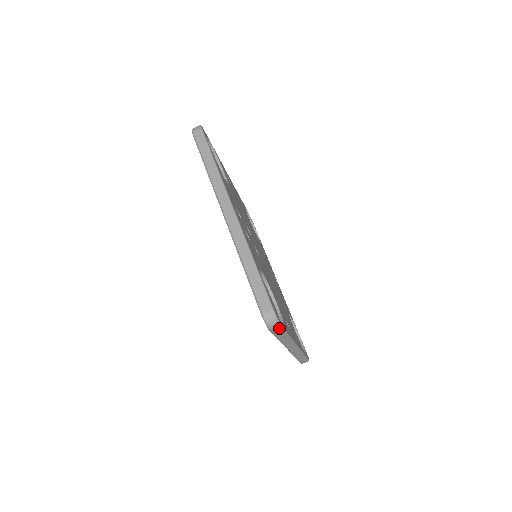
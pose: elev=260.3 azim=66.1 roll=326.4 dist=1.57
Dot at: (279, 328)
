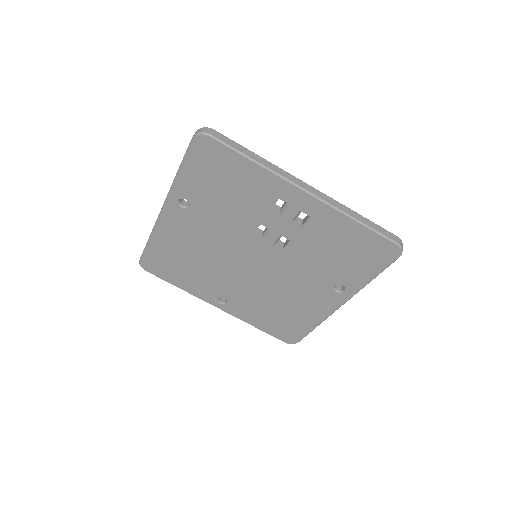
Dot at: occluded
